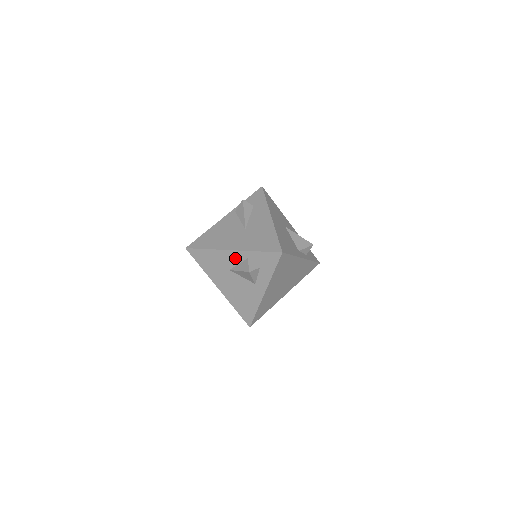
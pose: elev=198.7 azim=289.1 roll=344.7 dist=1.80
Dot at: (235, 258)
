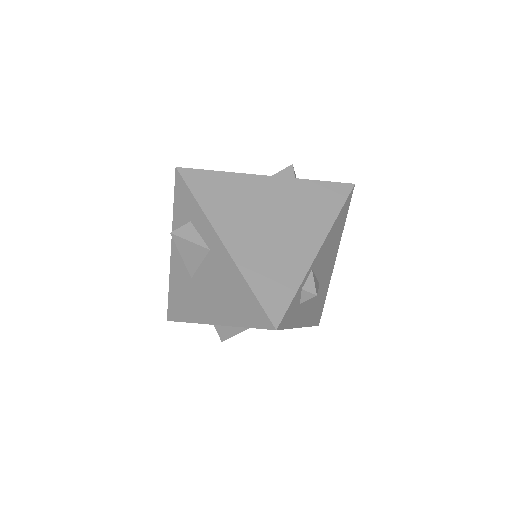
Dot at: (179, 254)
